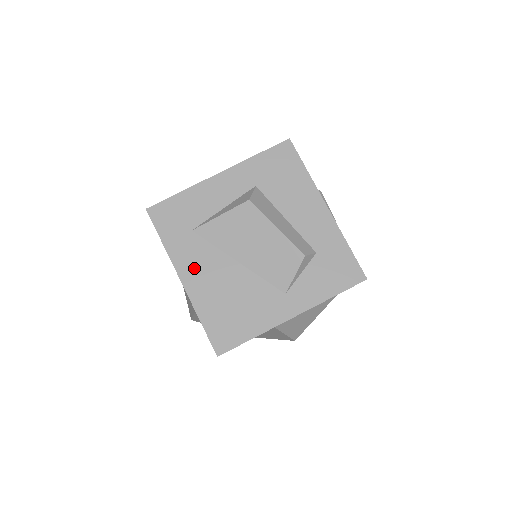
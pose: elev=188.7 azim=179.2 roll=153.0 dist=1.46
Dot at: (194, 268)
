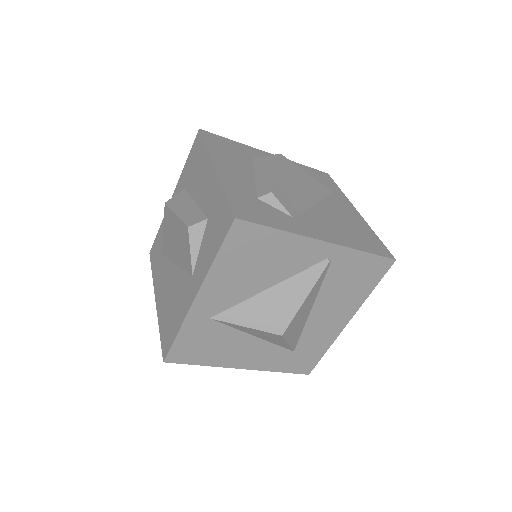
Dot at: (160, 285)
